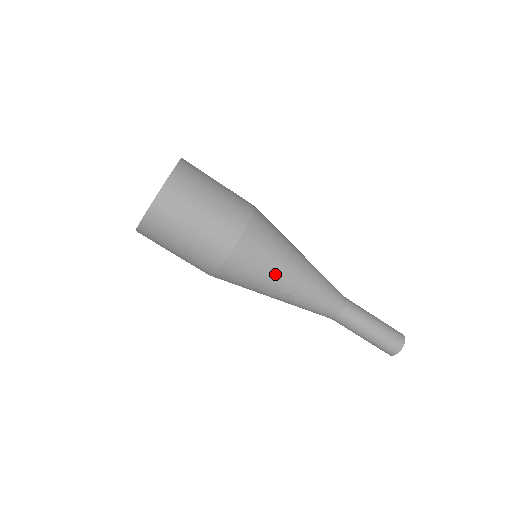
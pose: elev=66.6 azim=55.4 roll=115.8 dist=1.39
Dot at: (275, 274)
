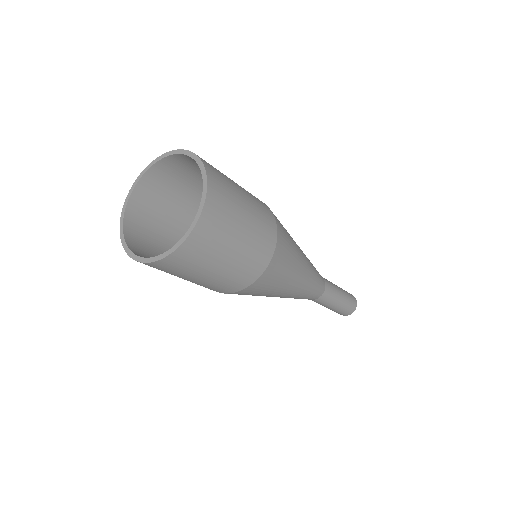
Dot at: occluded
